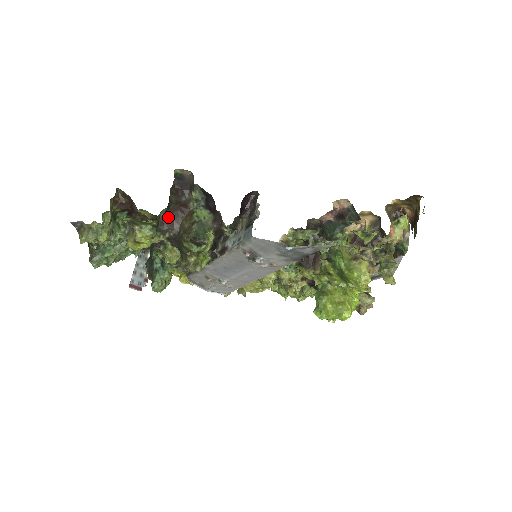
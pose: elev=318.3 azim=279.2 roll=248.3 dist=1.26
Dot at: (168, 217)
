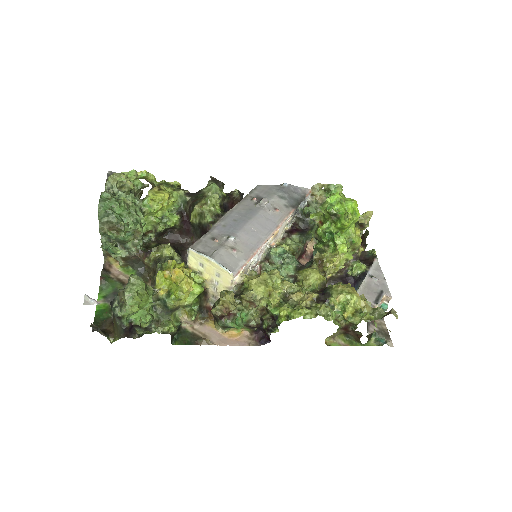
Dot at: occluded
